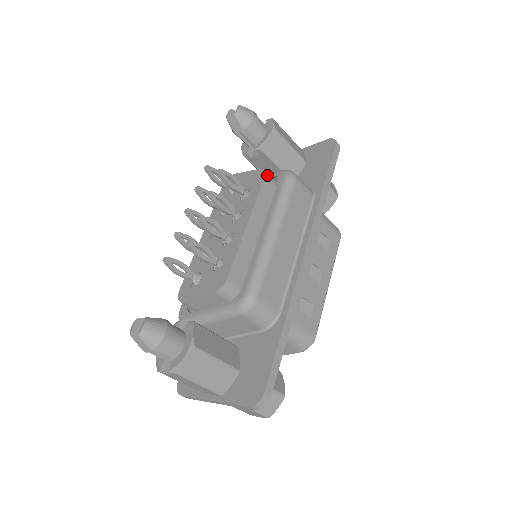
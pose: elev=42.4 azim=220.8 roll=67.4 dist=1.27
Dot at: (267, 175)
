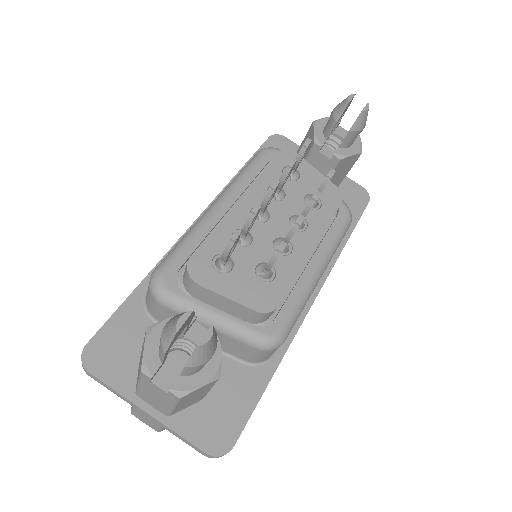
Dot at: (341, 201)
